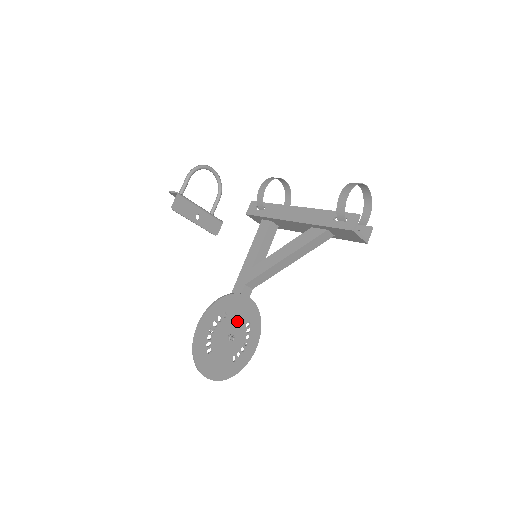
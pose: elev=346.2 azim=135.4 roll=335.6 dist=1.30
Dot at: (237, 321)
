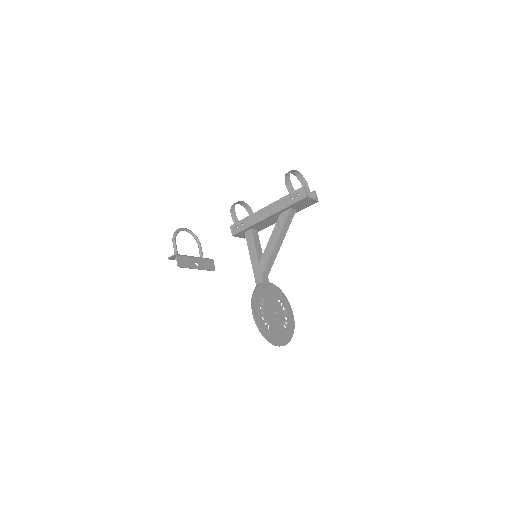
Dot at: (272, 301)
